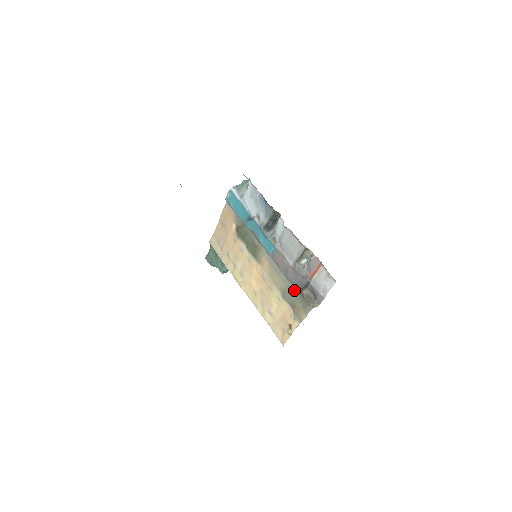
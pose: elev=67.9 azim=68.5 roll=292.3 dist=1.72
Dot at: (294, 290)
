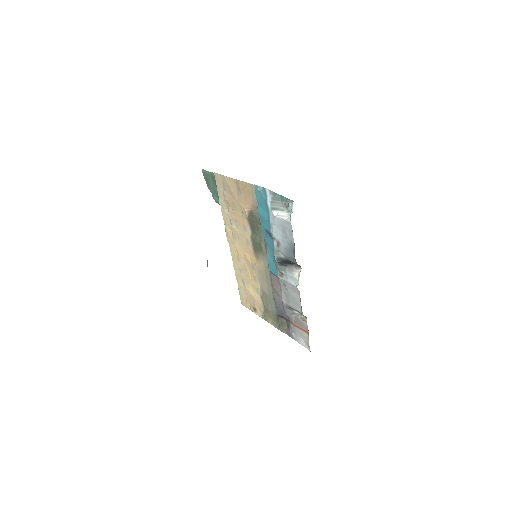
Dot at: (274, 308)
